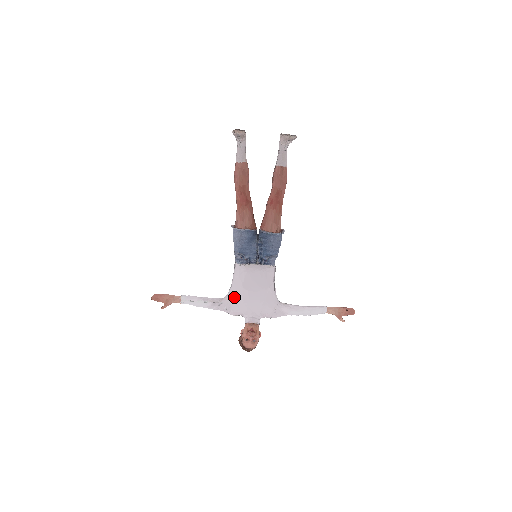
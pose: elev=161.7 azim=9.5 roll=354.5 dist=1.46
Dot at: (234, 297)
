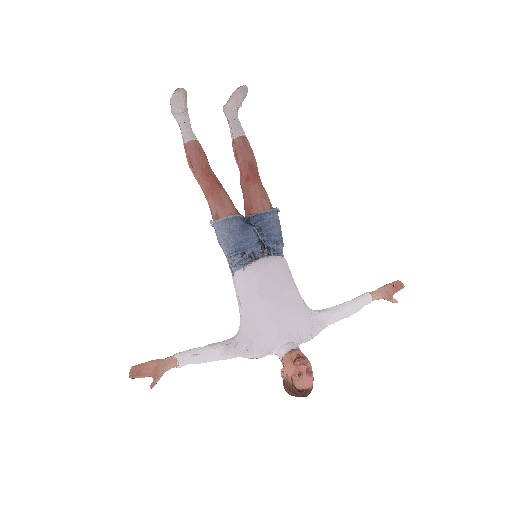
Dot at: (252, 322)
